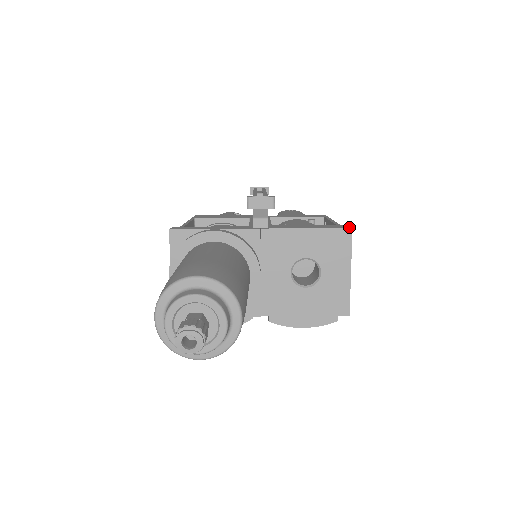
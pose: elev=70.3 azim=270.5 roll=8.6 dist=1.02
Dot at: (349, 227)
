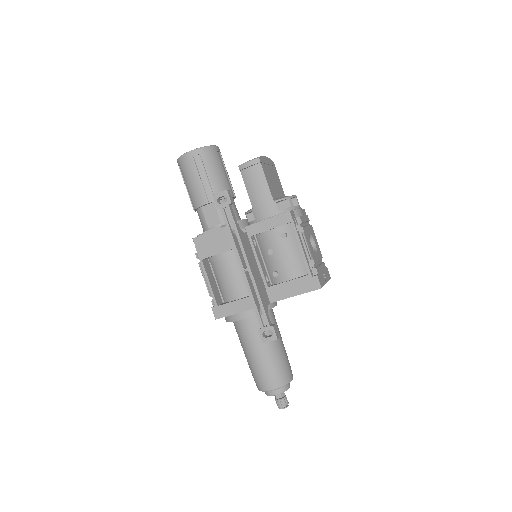
Dot at: (319, 287)
